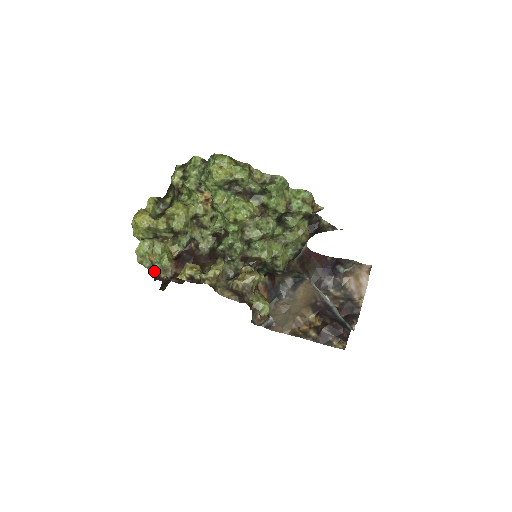
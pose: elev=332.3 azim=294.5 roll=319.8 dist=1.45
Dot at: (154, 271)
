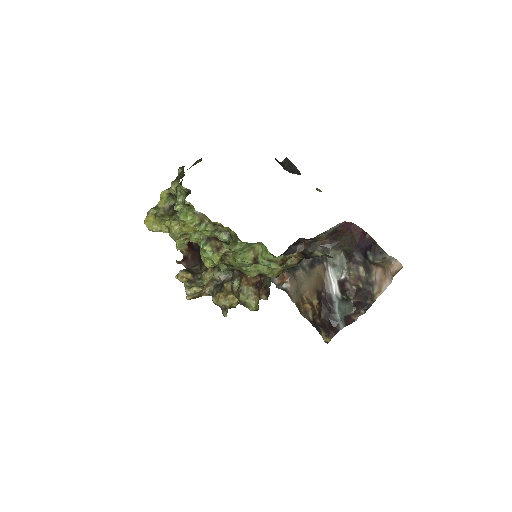
Dot at: occluded
